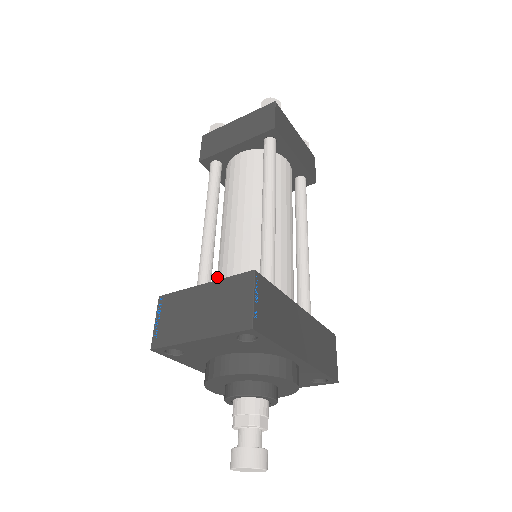
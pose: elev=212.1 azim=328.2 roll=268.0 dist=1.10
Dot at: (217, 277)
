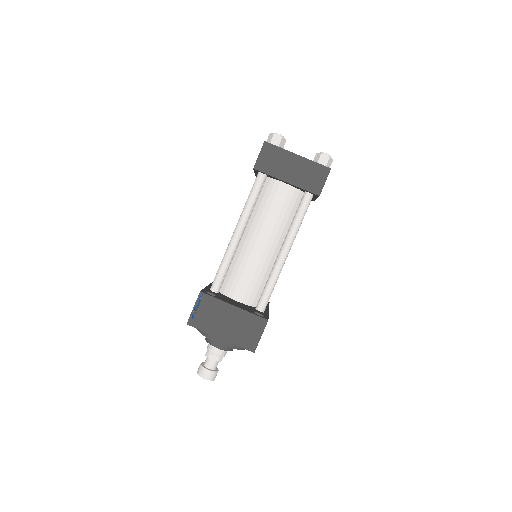
Dot at: (230, 269)
